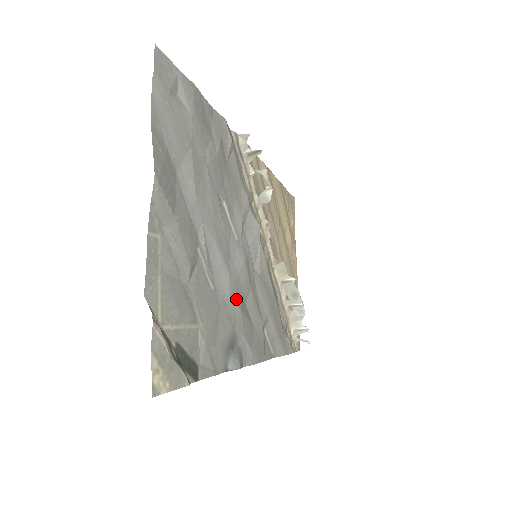
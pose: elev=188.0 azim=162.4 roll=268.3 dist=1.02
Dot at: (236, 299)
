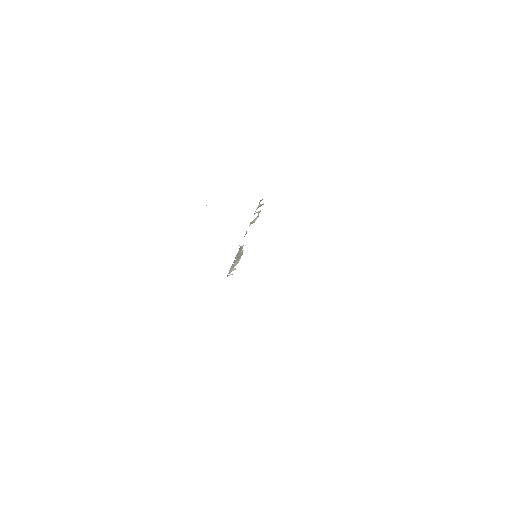
Dot at: occluded
